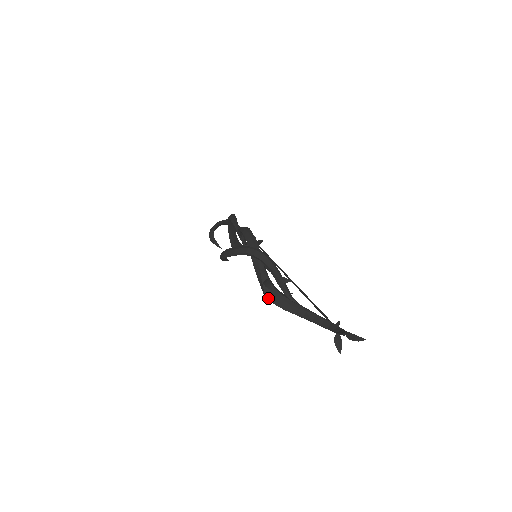
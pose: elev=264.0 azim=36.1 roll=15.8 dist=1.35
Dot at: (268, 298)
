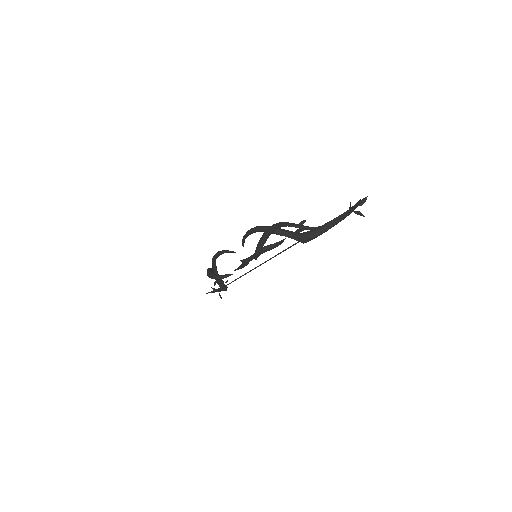
Dot at: (306, 239)
